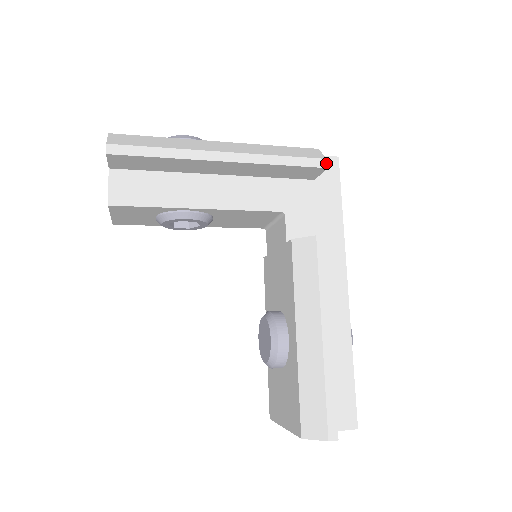
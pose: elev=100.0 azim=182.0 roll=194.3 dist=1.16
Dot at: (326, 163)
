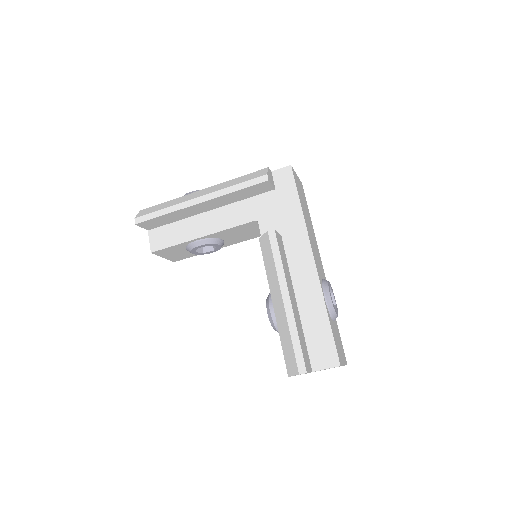
Dot at: (267, 177)
